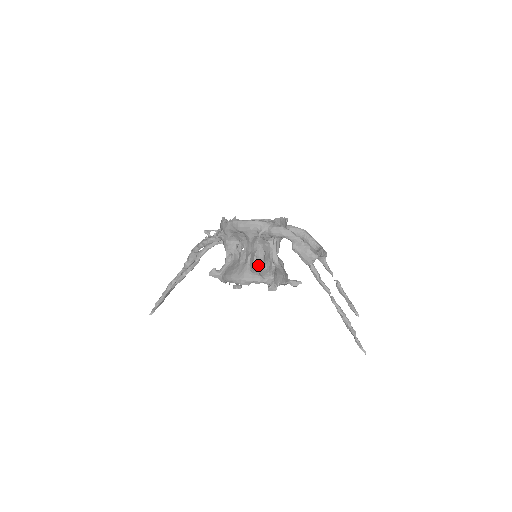
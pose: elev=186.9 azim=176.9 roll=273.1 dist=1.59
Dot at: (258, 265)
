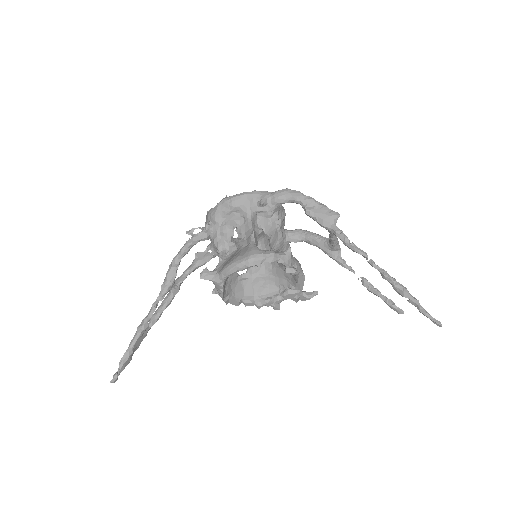
Dot at: (258, 278)
